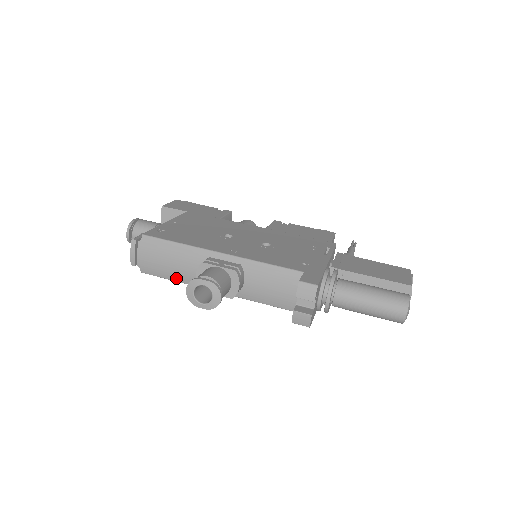
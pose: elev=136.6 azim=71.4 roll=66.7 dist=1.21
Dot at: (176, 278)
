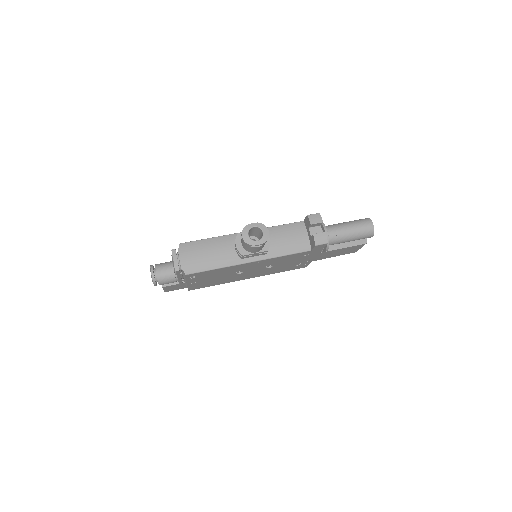
Dot at: (216, 265)
